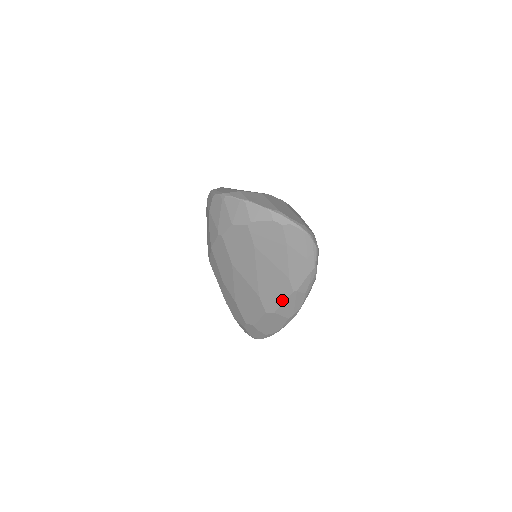
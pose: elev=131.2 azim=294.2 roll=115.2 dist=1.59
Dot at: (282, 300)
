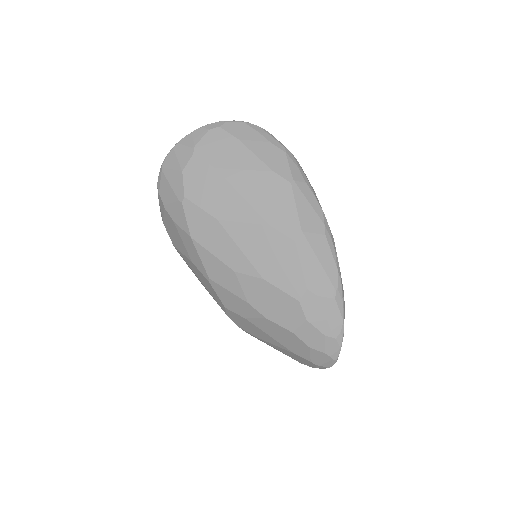
Dot at: (292, 205)
